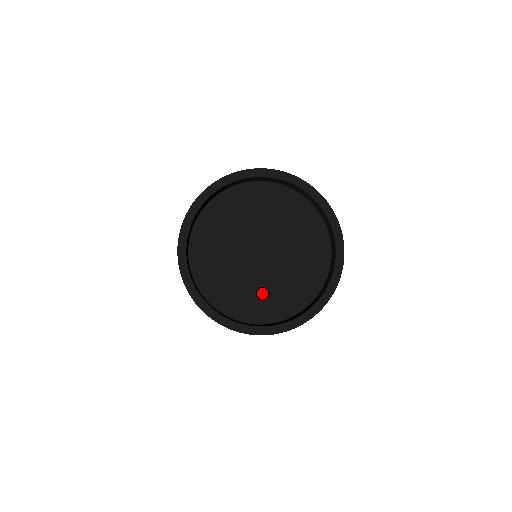
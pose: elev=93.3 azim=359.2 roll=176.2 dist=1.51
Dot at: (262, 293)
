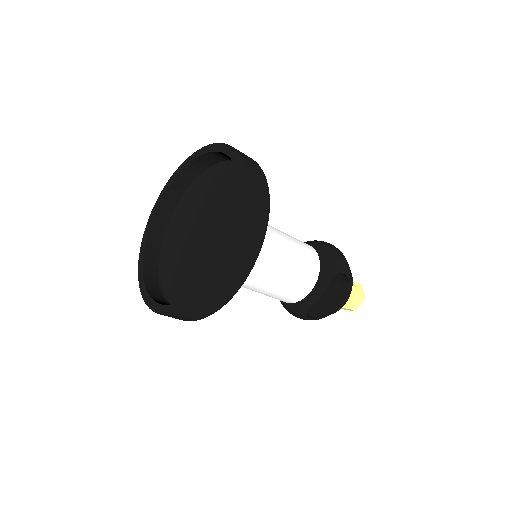
Dot at: (220, 254)
